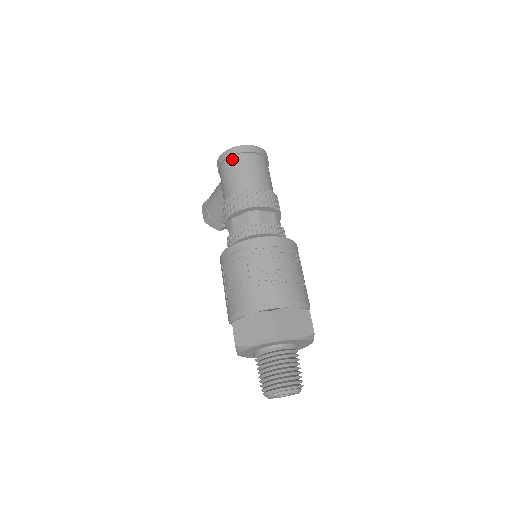
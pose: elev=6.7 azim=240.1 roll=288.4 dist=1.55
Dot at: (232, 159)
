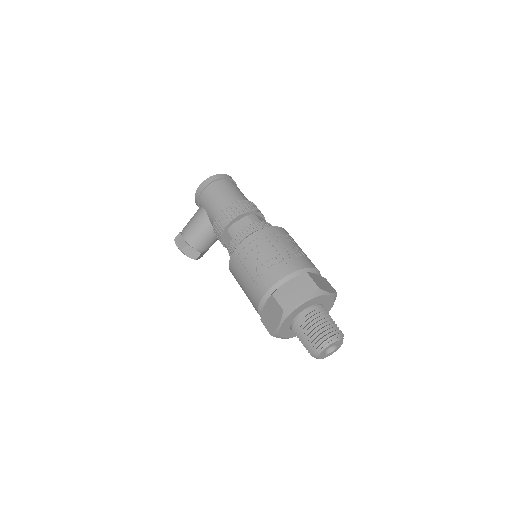
Dot at: (215, 183)
